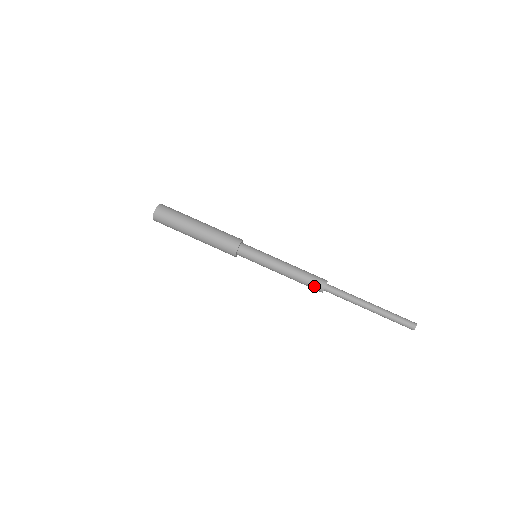
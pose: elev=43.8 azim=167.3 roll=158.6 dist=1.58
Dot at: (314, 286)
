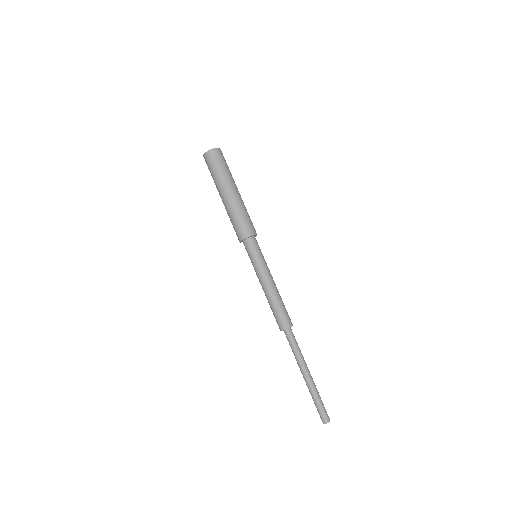
Dot at: (278, 320)
